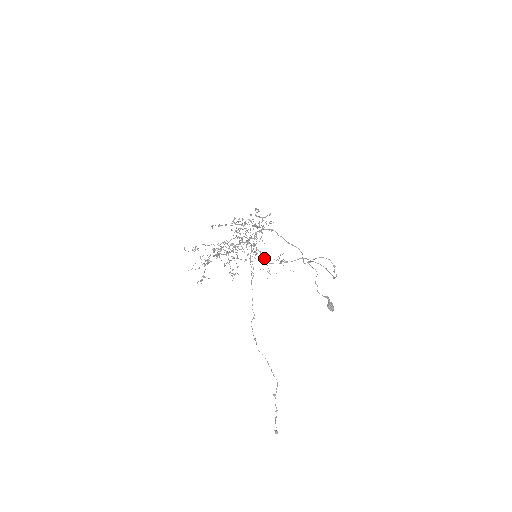
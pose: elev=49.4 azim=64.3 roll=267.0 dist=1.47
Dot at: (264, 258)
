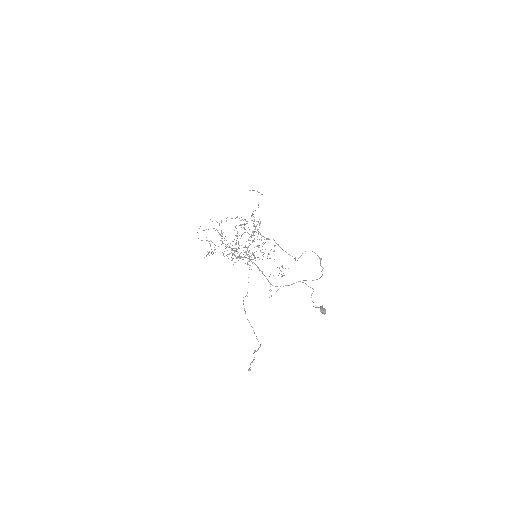
Dot at: occluded
